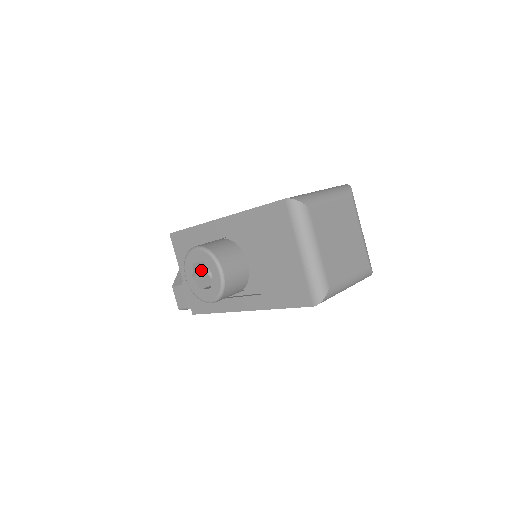
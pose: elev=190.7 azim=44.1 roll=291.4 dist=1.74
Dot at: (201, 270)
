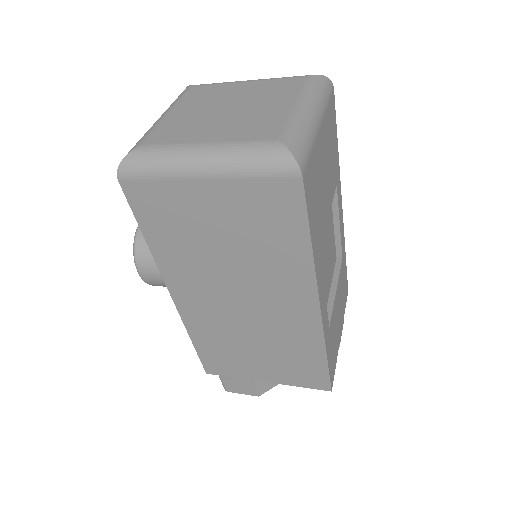
Dot at: occluded
